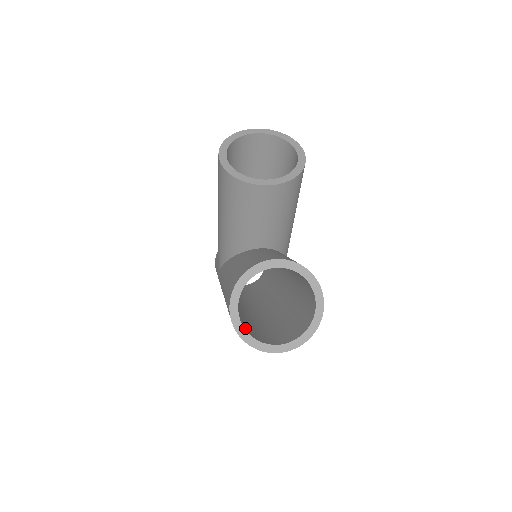
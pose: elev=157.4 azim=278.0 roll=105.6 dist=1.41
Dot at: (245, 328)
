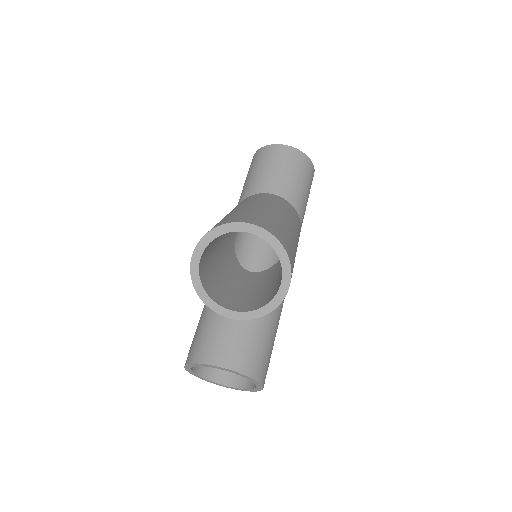
Dot at: (201, 367)
